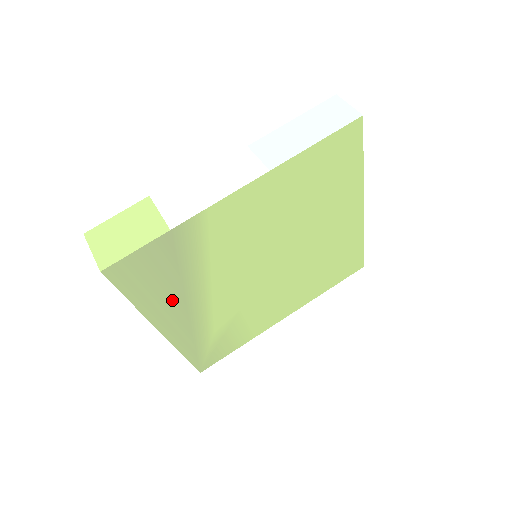
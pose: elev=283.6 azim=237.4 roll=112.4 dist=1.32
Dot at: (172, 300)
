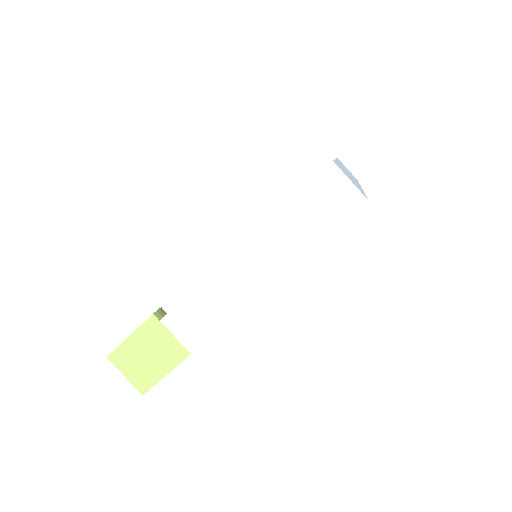
Dot at: occluded
